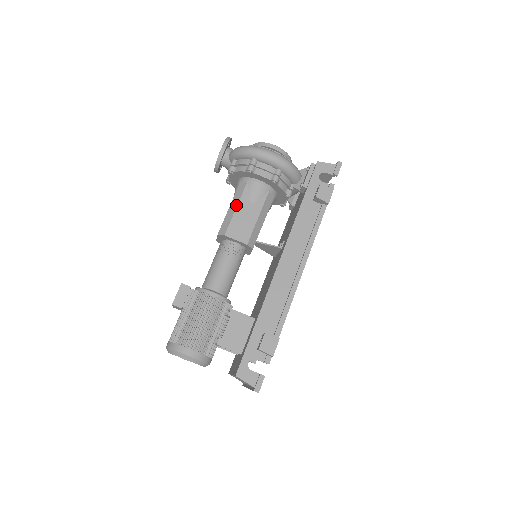
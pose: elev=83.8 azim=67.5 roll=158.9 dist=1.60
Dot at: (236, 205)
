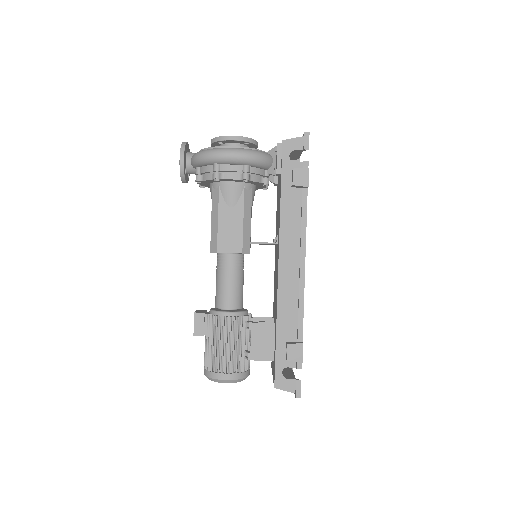
Dot at: (217, 216)
